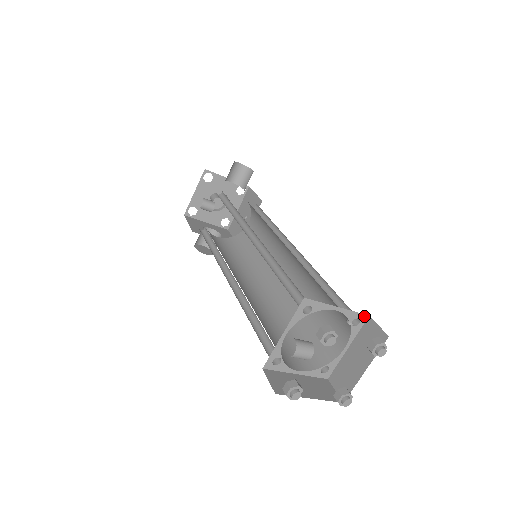
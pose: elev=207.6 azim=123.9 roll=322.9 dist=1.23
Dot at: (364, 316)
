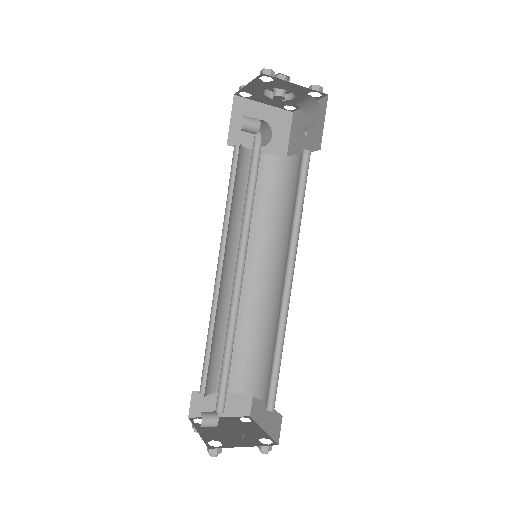
Dot at: occluded
